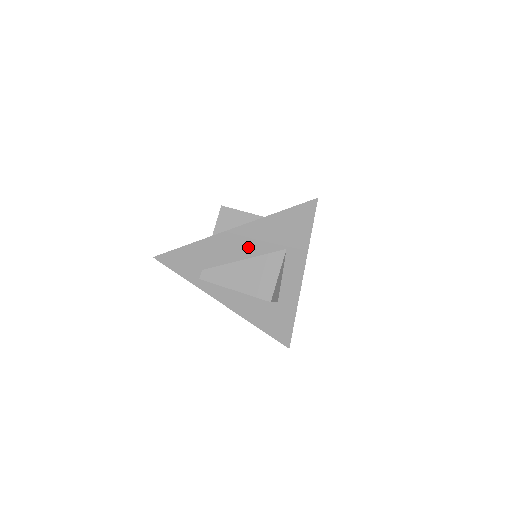
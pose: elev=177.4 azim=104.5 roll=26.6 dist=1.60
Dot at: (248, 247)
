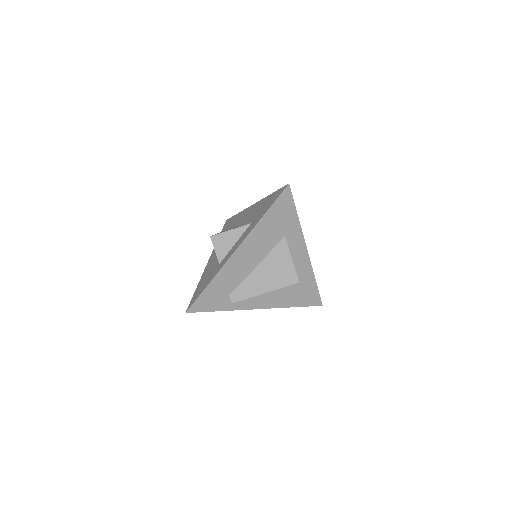
Dot at: (256, 254)
